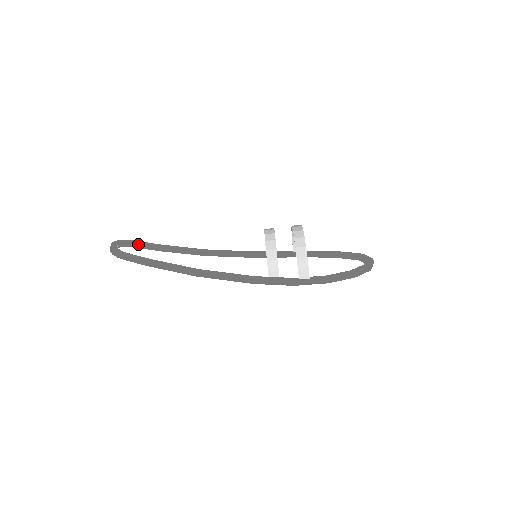
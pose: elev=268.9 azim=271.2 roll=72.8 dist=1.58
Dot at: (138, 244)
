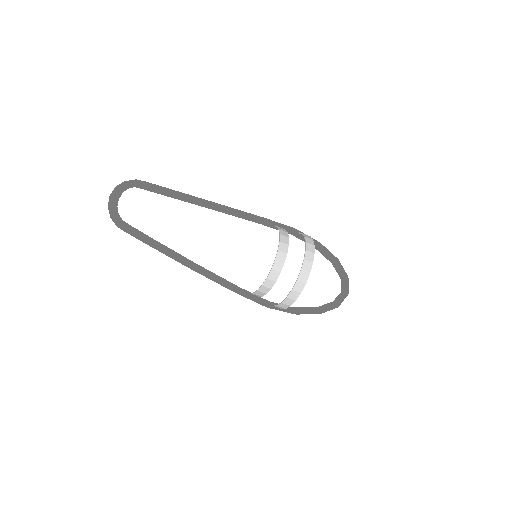
Dot at: (143, 188)
